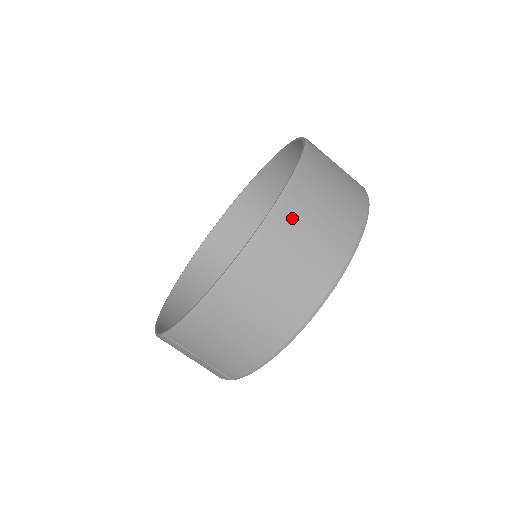
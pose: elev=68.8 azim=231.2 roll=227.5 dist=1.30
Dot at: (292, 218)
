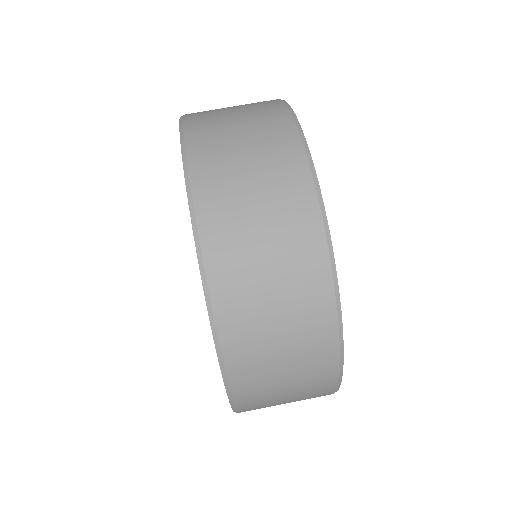
Dot at: (228, 257)
